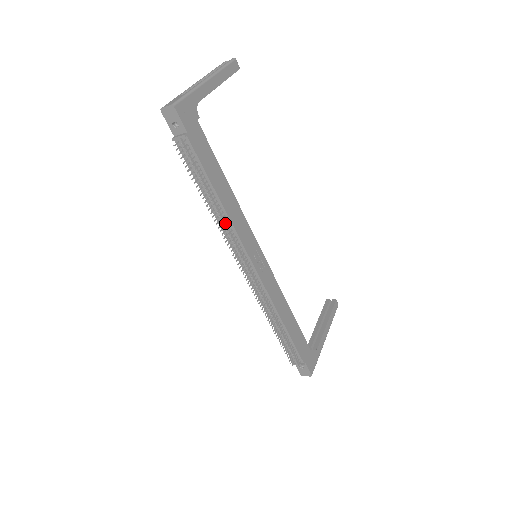
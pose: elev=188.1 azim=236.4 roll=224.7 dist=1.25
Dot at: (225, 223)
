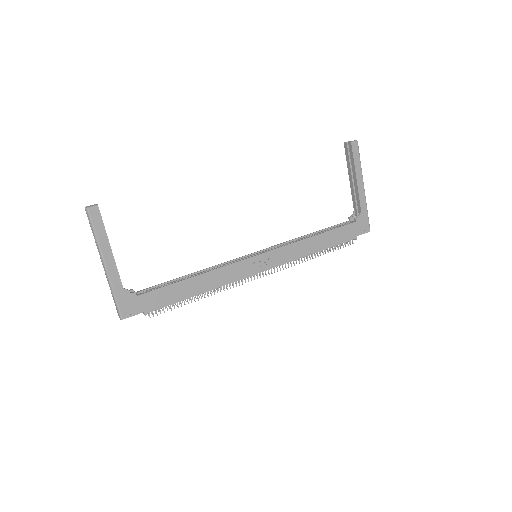
Dot at: (218, 287)
